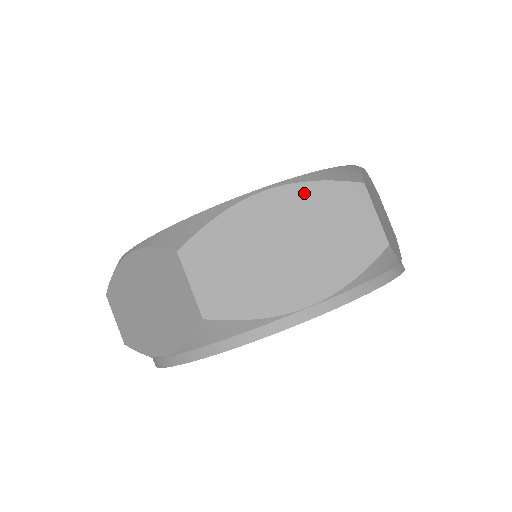
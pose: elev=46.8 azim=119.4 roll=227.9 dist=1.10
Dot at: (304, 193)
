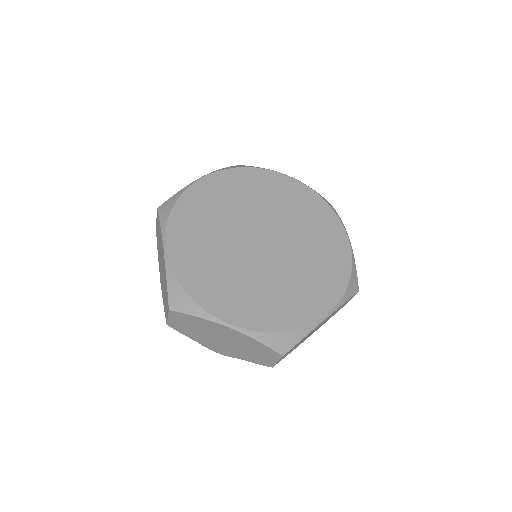
Dot at: occluded
